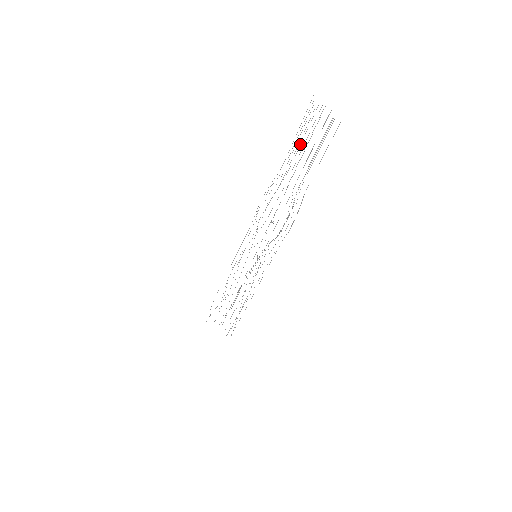
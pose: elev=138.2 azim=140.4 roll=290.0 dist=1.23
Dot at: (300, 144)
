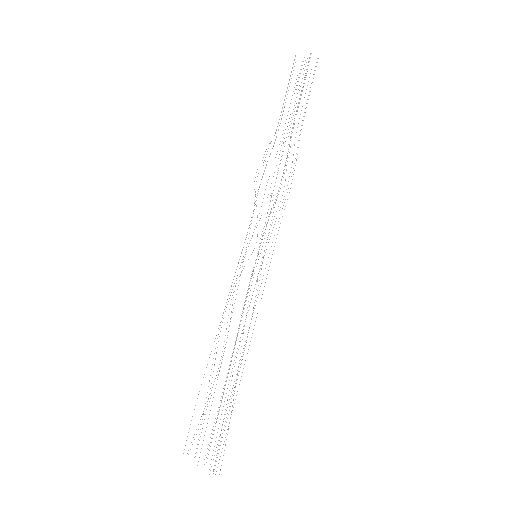
Dot at: occluded
